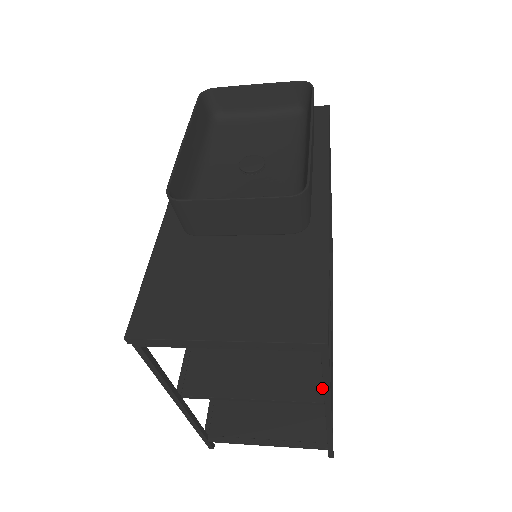
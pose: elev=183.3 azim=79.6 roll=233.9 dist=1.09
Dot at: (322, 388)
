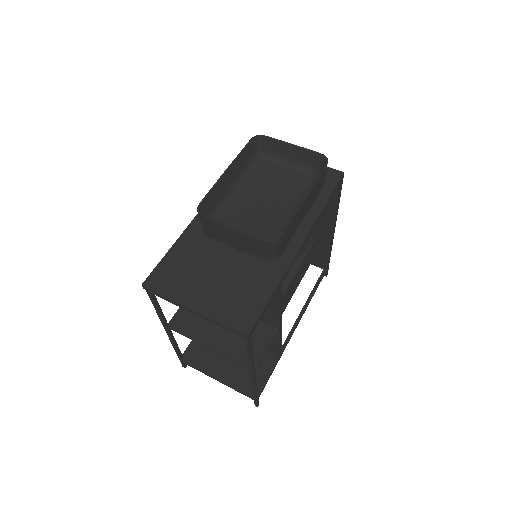
Dot at: (255, 359)
